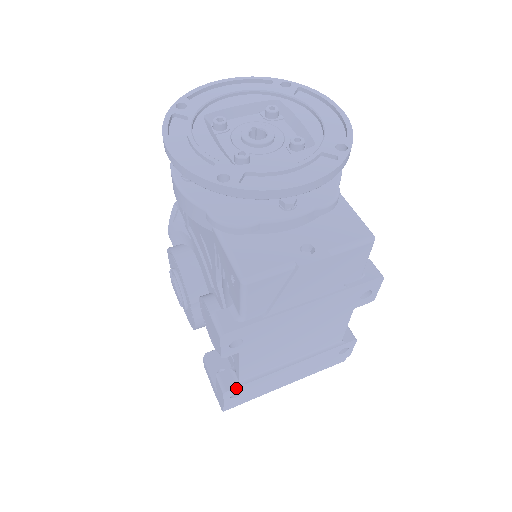
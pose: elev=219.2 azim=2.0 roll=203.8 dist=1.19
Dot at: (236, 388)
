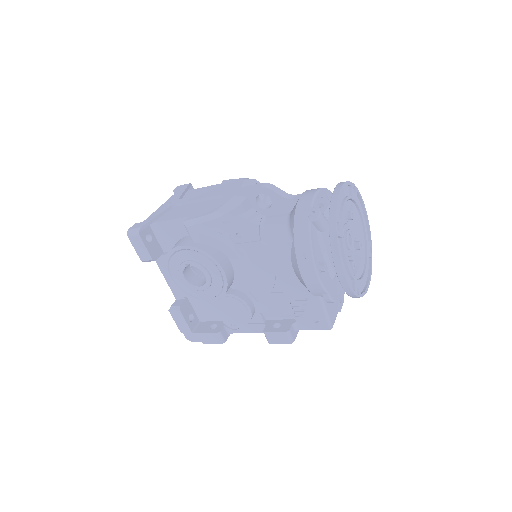
Dot at: occluded
